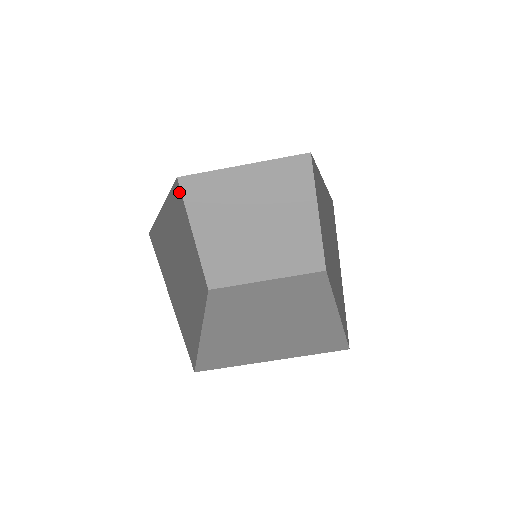
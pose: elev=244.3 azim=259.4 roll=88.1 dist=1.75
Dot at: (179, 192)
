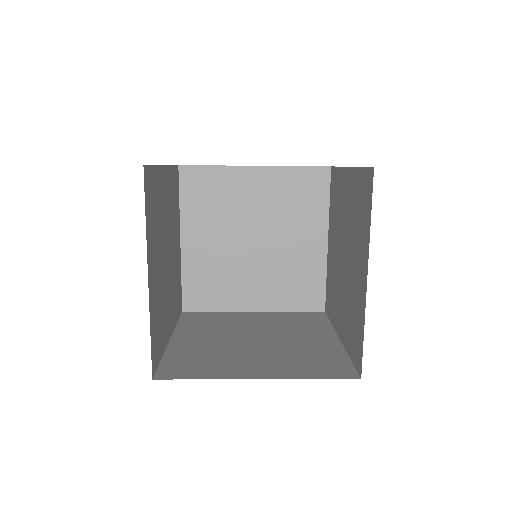
Dot at: (148, 176)
